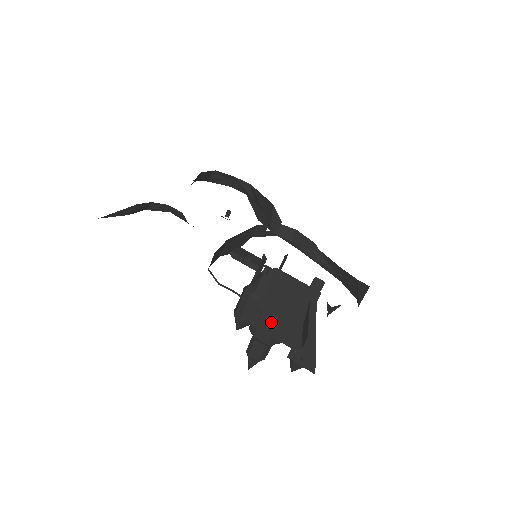
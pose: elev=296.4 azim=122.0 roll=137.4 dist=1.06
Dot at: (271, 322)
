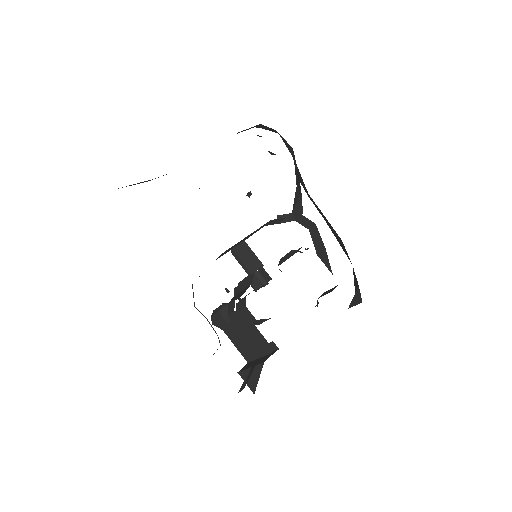
Dot at: (236, 339)
